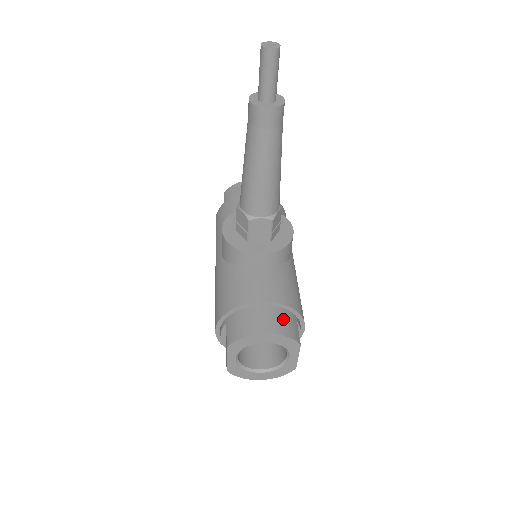
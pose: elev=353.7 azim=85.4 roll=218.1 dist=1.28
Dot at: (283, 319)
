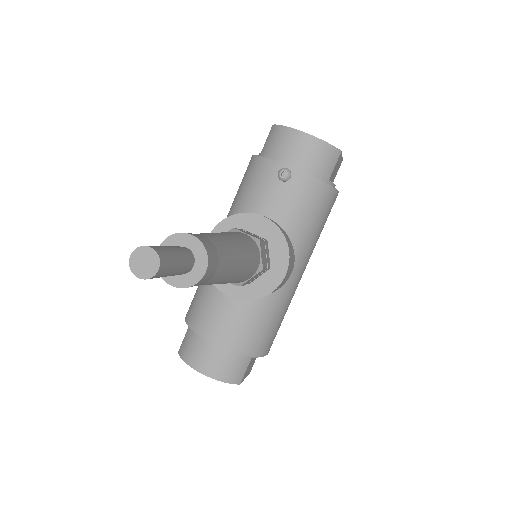
Dot at: (228, 363)
